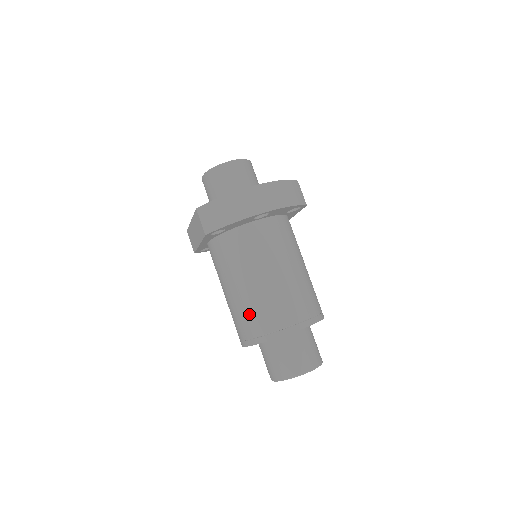
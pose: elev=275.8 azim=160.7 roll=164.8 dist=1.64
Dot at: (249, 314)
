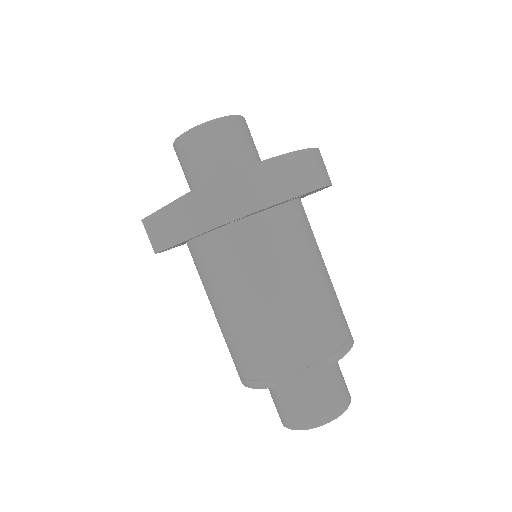
Dot at: (277, 341)
